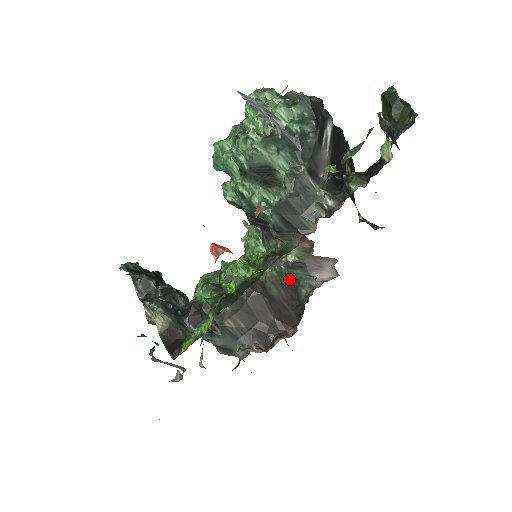
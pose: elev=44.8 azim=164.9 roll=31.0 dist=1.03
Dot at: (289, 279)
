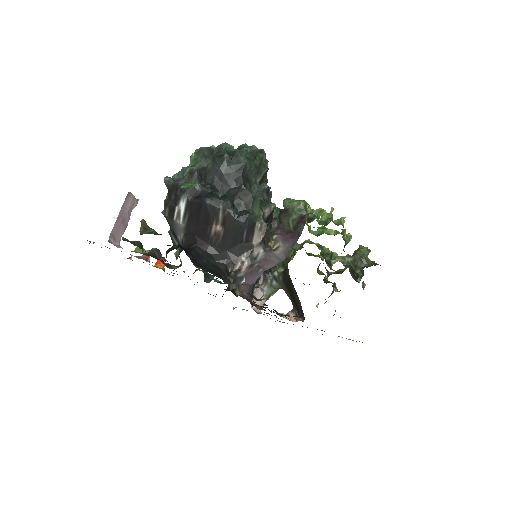
Dot at: occluded
